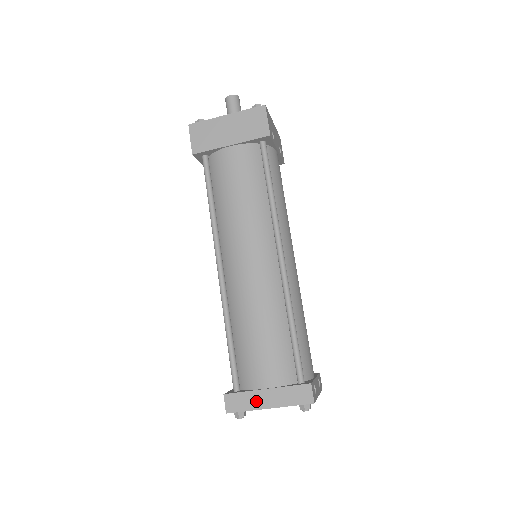
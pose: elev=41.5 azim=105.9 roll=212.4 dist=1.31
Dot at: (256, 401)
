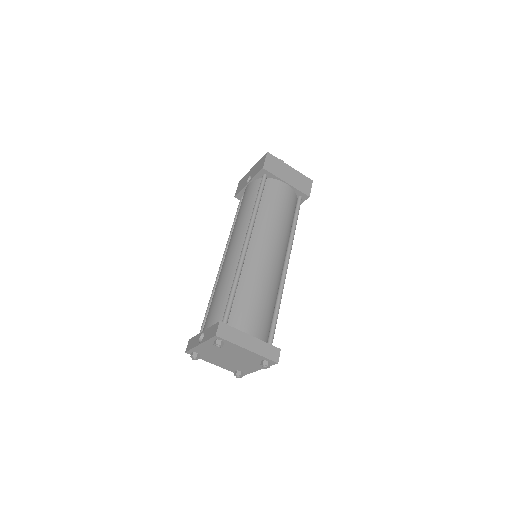
Dot at: (241, 339)
